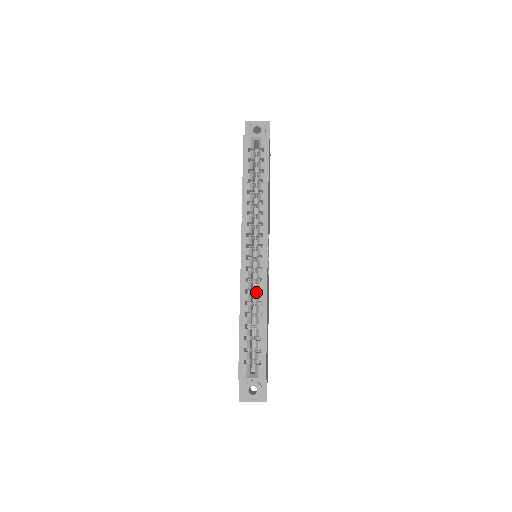
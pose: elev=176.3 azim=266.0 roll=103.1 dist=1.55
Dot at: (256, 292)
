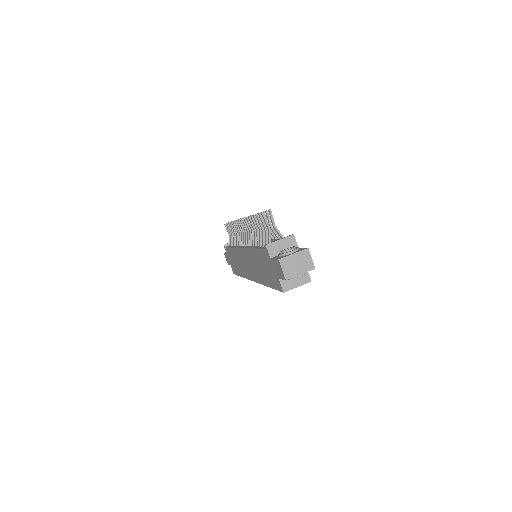
Dot at: occluded
